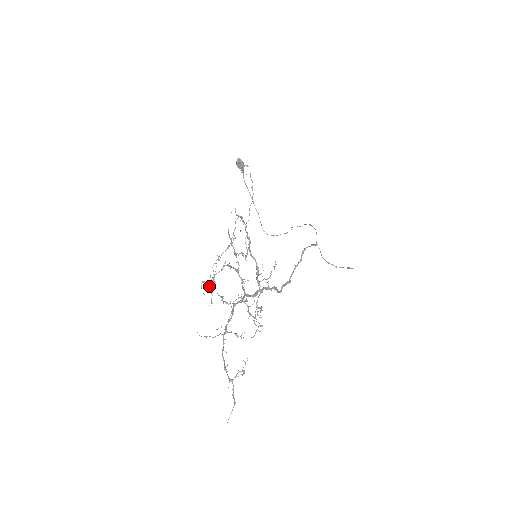
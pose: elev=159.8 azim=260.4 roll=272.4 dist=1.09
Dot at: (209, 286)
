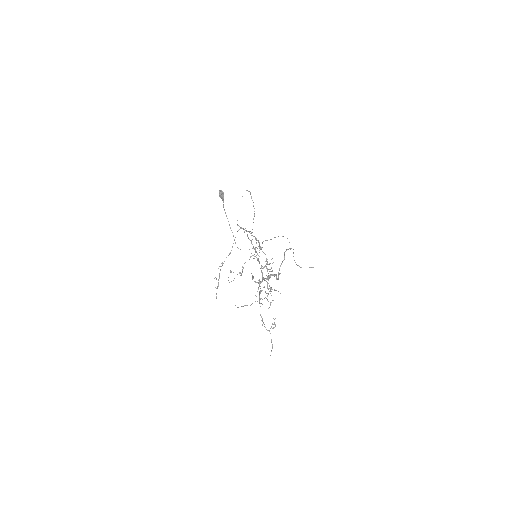
Dot at: occluded
